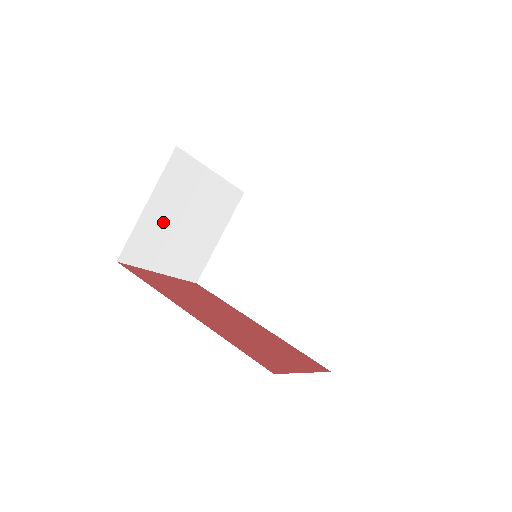
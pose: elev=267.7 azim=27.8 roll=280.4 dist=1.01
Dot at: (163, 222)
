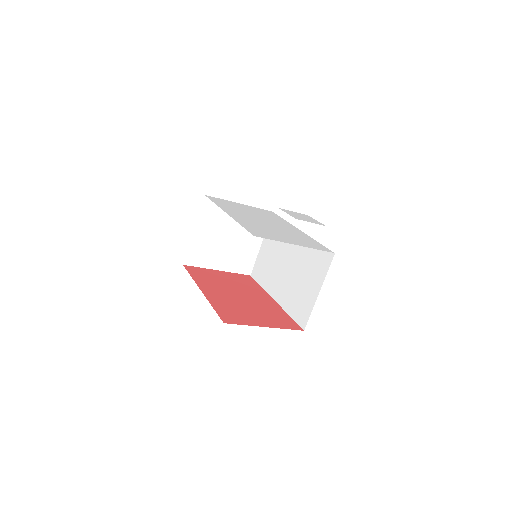
Dot at: (209, 239)
